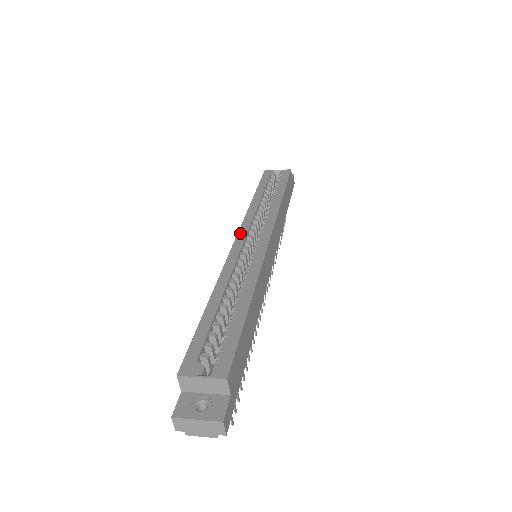
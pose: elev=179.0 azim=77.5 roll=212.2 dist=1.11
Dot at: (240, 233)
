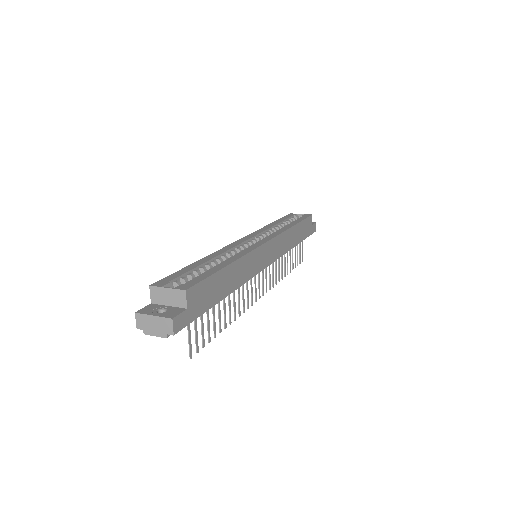
Dot at: (247, 236)
